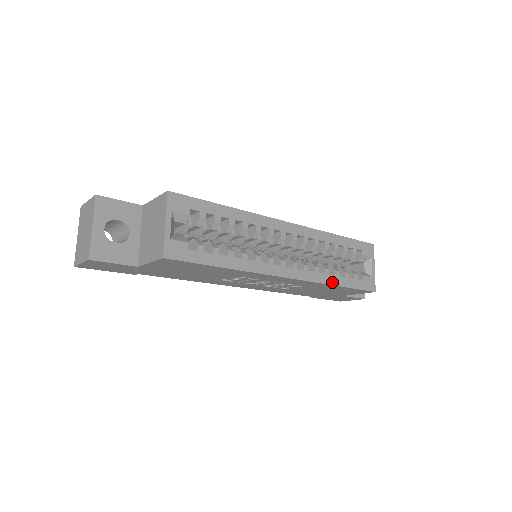
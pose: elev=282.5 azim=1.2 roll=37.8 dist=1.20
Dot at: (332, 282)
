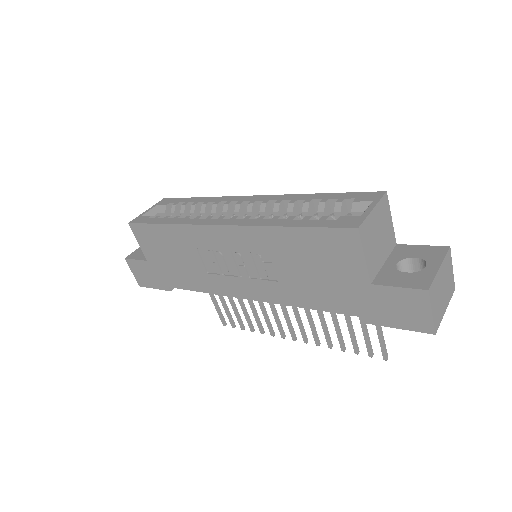
Dot at: (277, 224)
